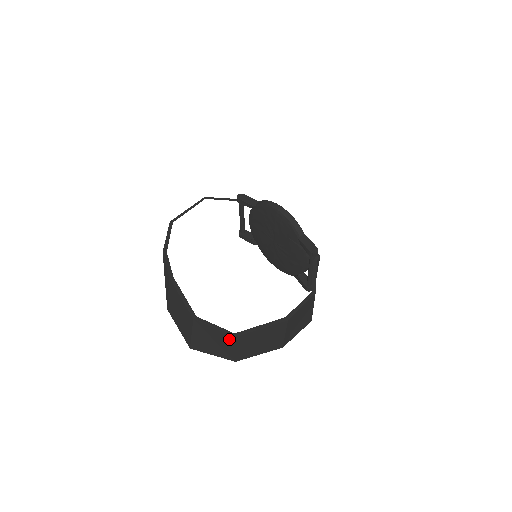
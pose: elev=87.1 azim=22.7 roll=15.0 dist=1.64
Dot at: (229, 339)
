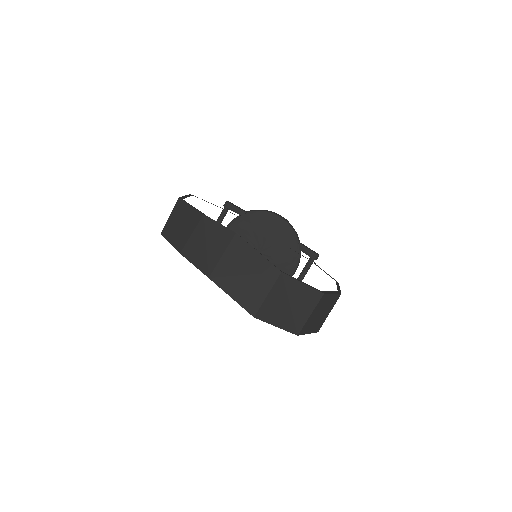
Dot at: (314, 298)
